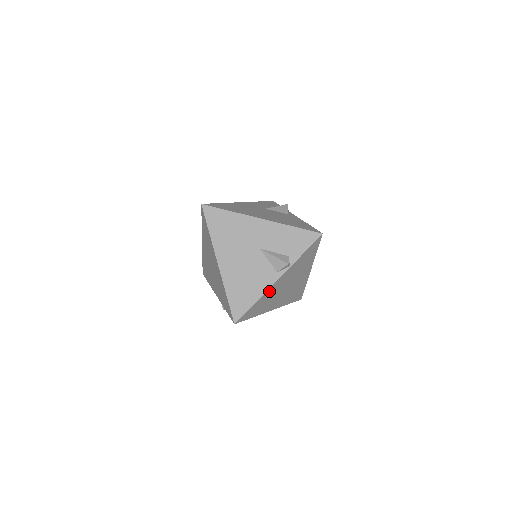
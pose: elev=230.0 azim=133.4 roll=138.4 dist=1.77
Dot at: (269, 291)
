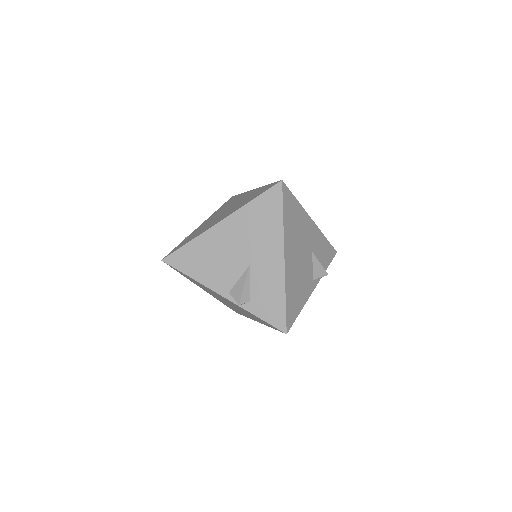
Dot at: (208, 288)
